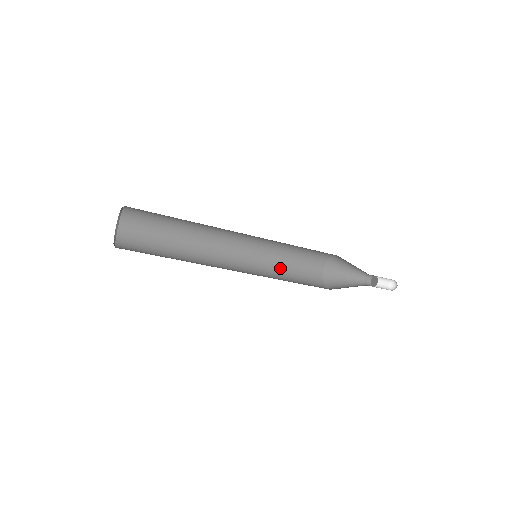
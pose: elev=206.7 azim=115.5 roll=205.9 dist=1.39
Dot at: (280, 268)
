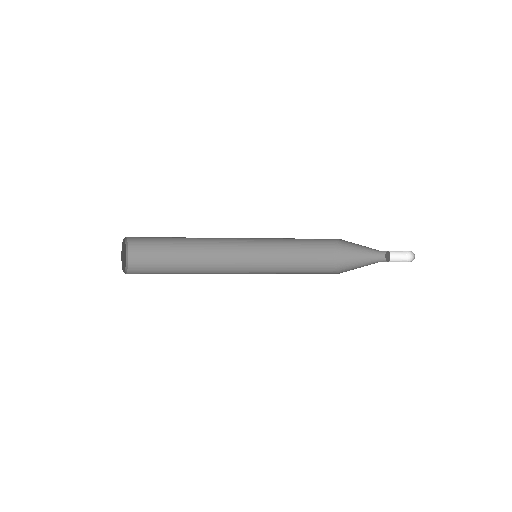
Dot at: (289, 241)
